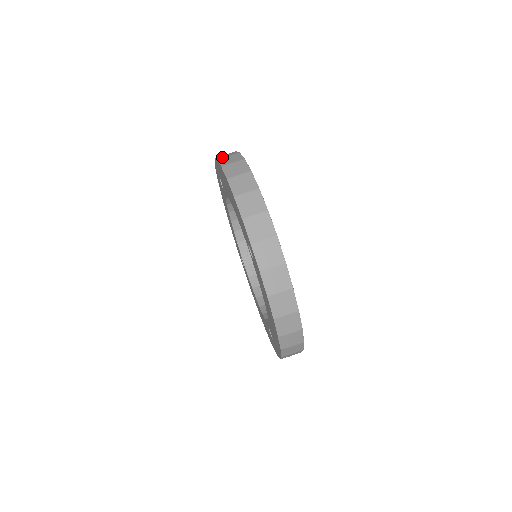
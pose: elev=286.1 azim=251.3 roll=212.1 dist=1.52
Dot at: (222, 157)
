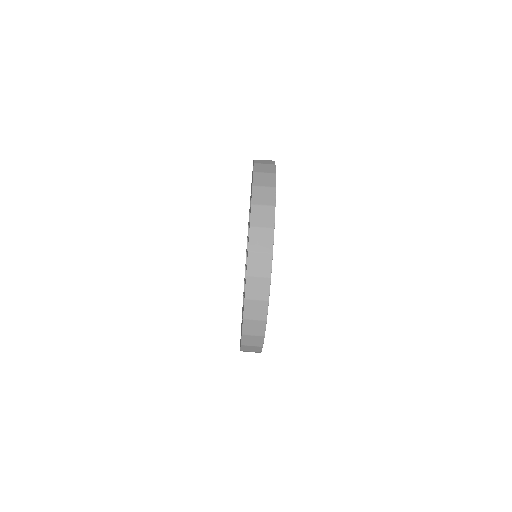
Dot at: (256, 224)
